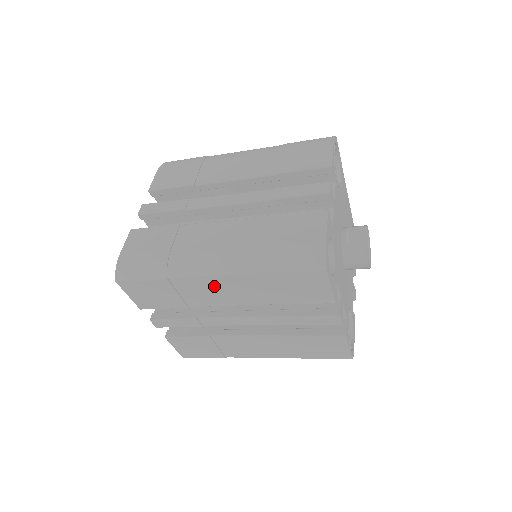
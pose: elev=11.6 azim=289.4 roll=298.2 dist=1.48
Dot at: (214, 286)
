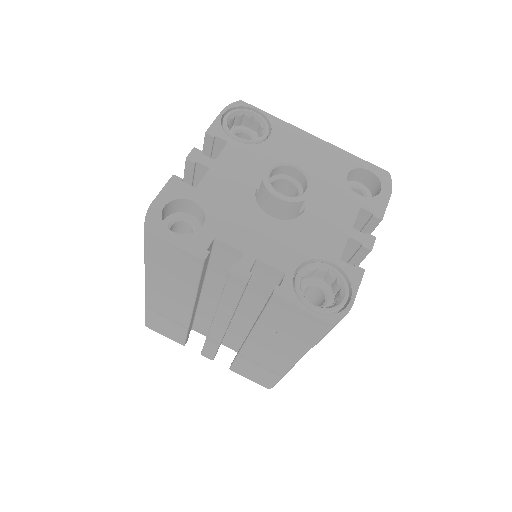
Dot at: (161, 297)
